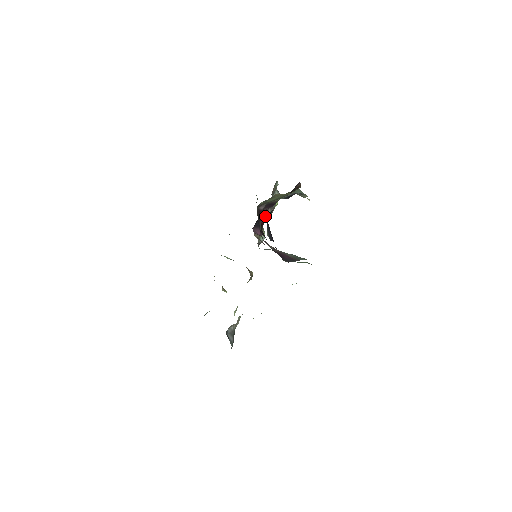
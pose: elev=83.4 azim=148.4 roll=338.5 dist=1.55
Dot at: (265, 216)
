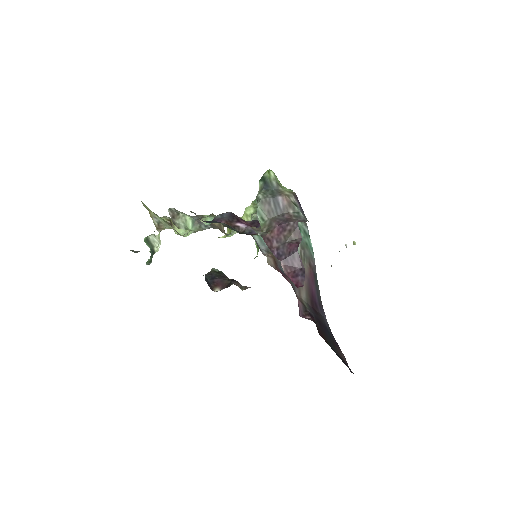
Dot at: occluded
